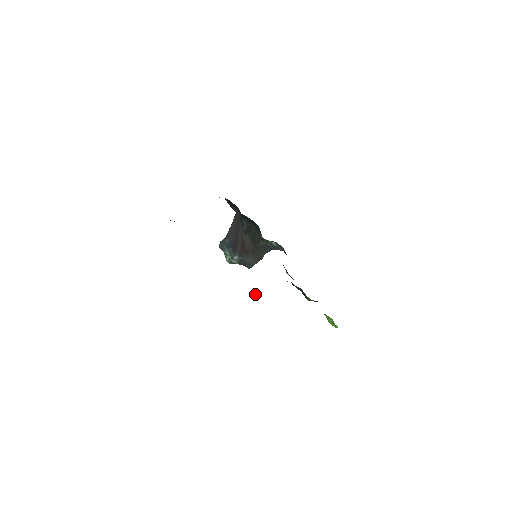
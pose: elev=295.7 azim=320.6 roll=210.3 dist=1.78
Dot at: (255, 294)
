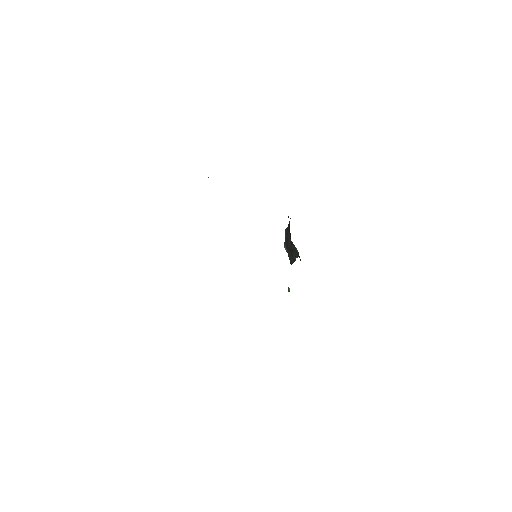
Dot at: (288, 291)
